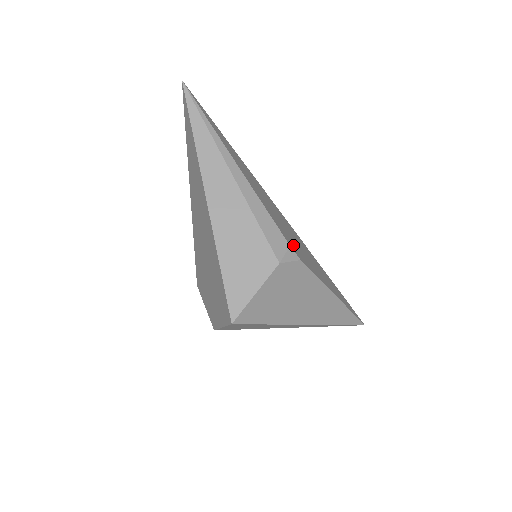
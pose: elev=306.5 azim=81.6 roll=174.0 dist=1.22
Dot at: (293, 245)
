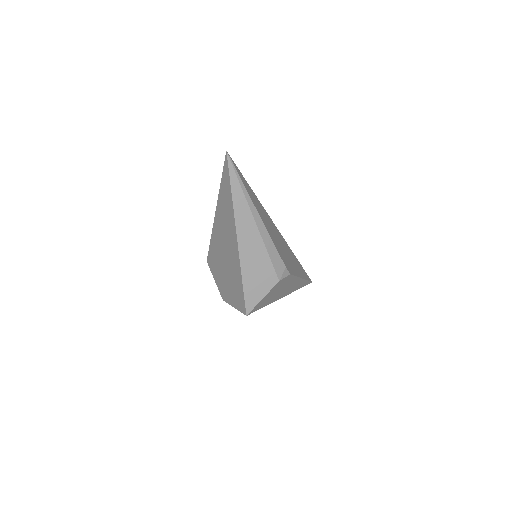
Dot at: (286, 262)
